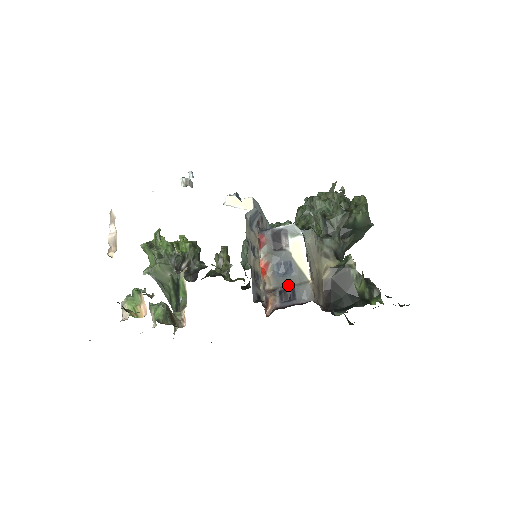
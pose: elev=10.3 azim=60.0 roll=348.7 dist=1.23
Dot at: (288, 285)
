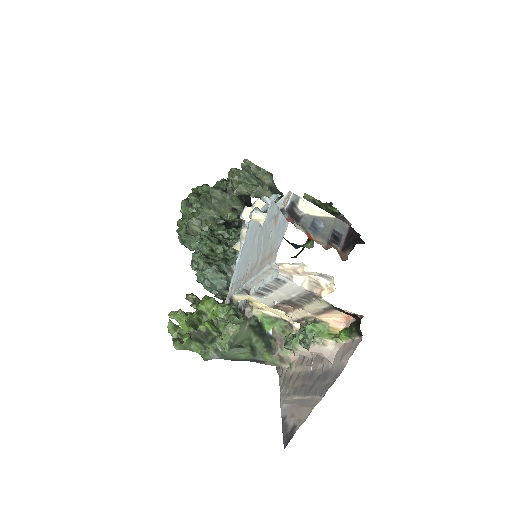
Dot at: (330, 232)
